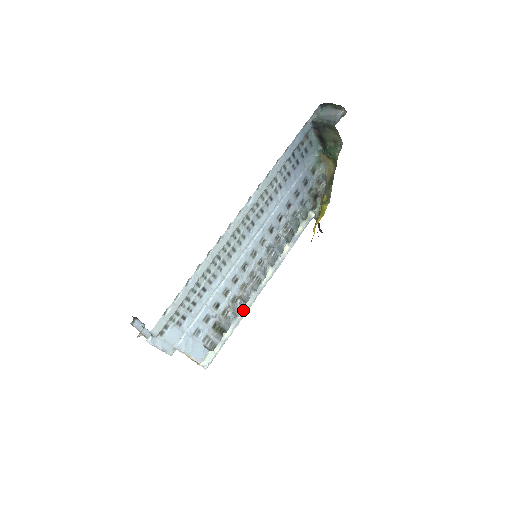
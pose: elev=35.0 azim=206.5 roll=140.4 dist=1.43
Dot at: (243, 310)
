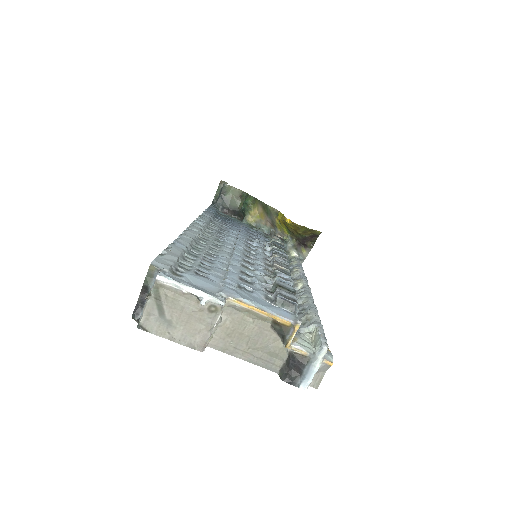
Dot at: (306, 302)
